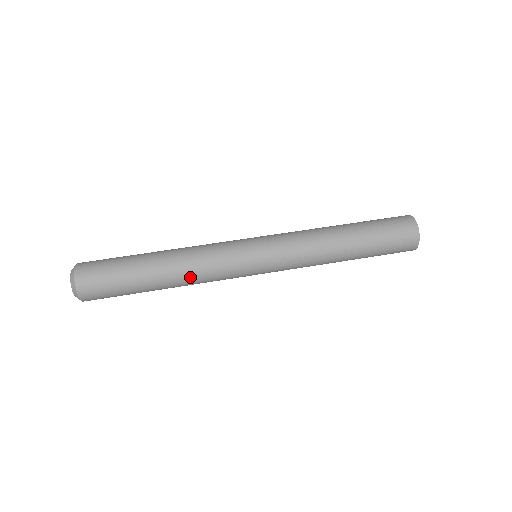
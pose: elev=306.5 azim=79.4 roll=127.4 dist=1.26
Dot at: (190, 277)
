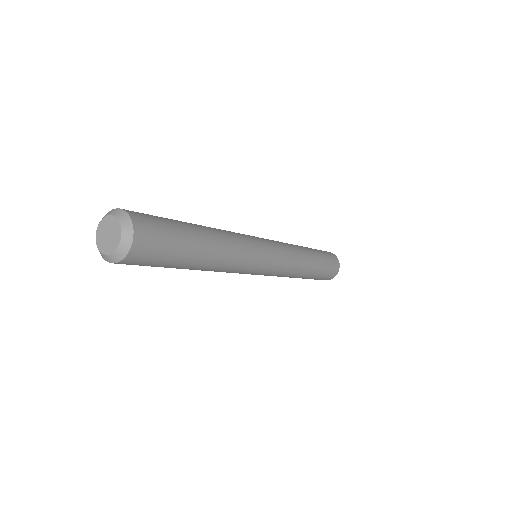
Dot at: (227, 260)
